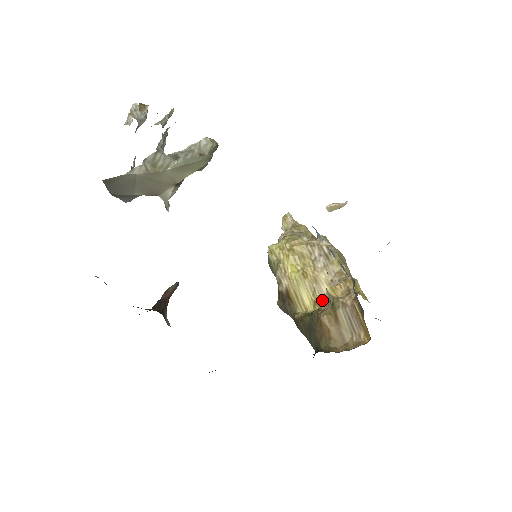
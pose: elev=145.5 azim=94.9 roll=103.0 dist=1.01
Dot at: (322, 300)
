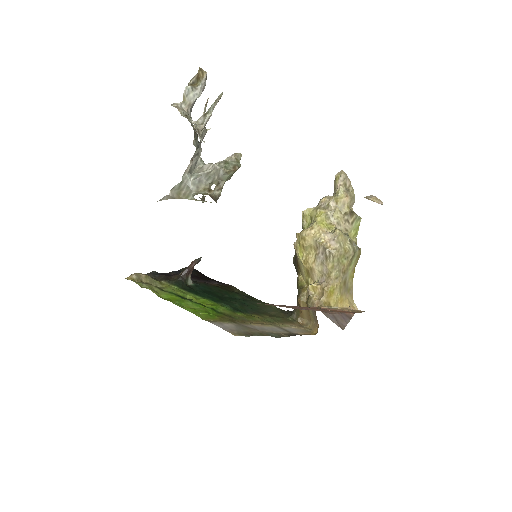
Dot at: (311, 283)
